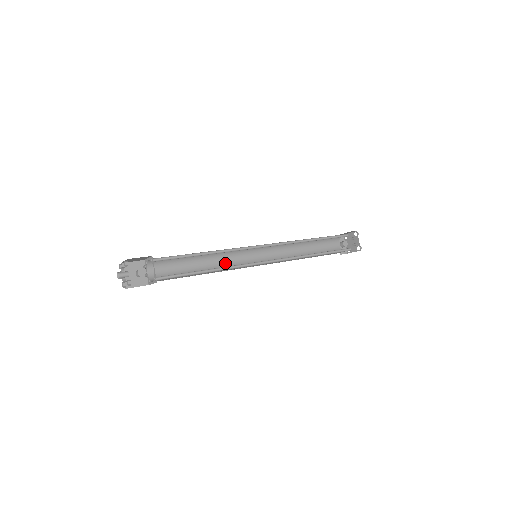
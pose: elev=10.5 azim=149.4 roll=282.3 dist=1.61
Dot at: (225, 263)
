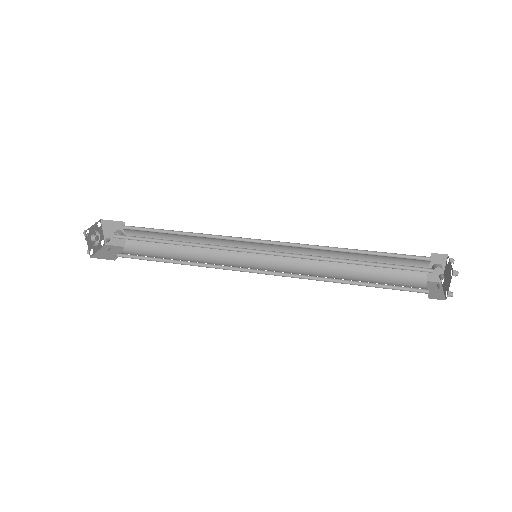
Dot at: occluded
